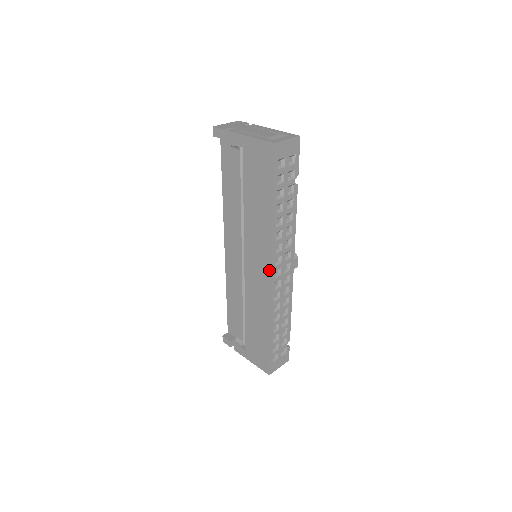
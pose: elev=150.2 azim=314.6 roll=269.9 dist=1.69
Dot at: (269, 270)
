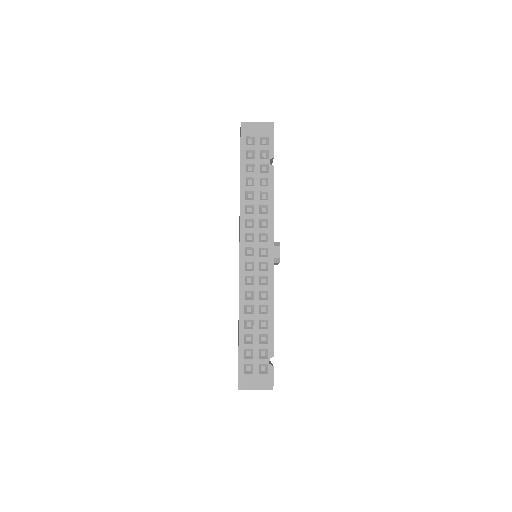
Dot at: (239, 246)
